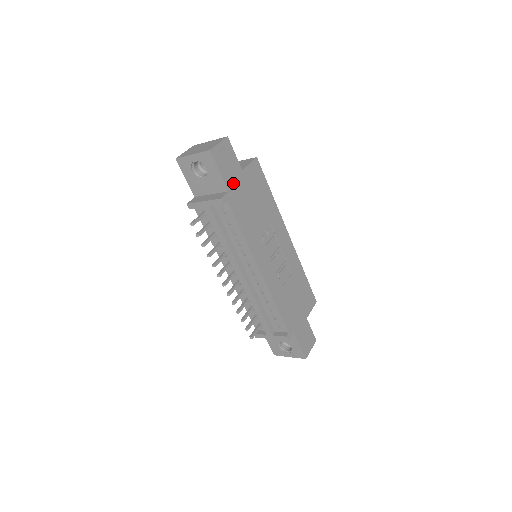
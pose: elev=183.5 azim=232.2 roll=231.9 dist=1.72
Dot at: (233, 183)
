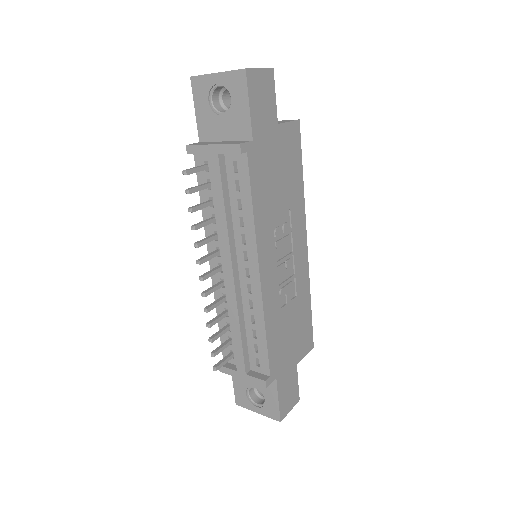
Dot at: (261, 133)
